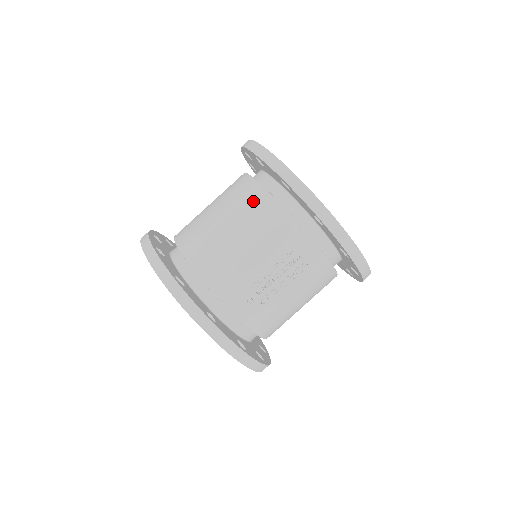
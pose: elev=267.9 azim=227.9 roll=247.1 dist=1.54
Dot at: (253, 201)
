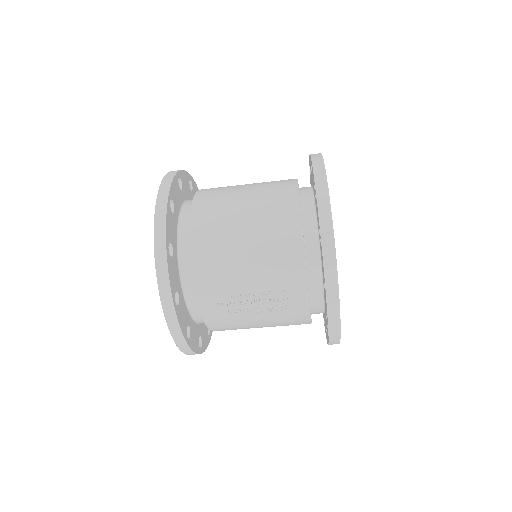
Dot at: (283, 223)
